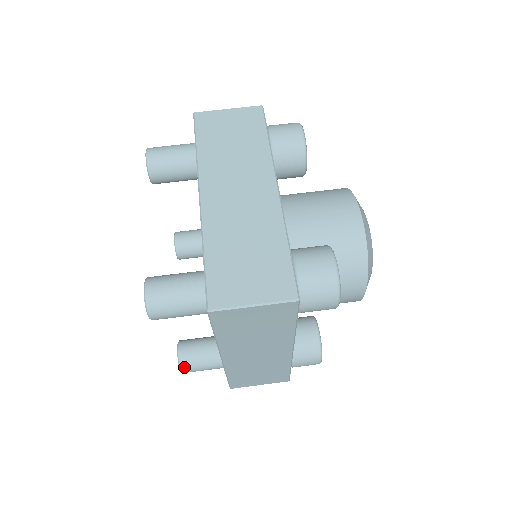
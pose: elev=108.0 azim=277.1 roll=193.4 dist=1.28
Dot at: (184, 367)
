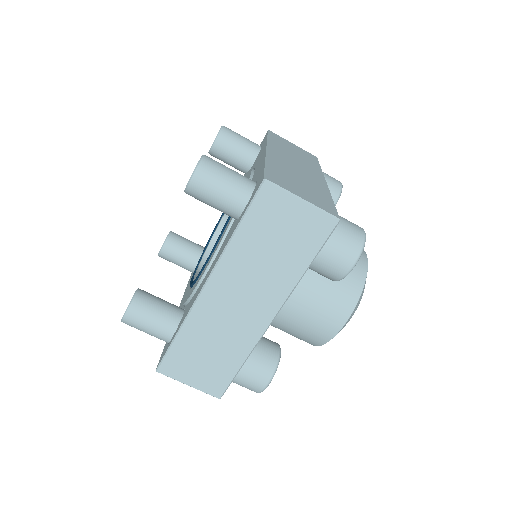
Dot at: (162, 257)
